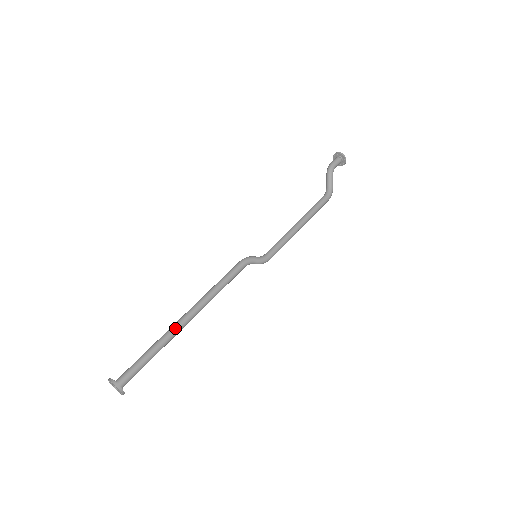
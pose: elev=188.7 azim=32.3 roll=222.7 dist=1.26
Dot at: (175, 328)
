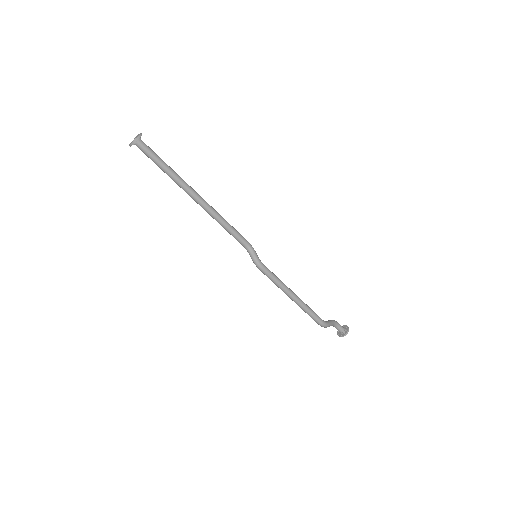
Dot at: occluded
